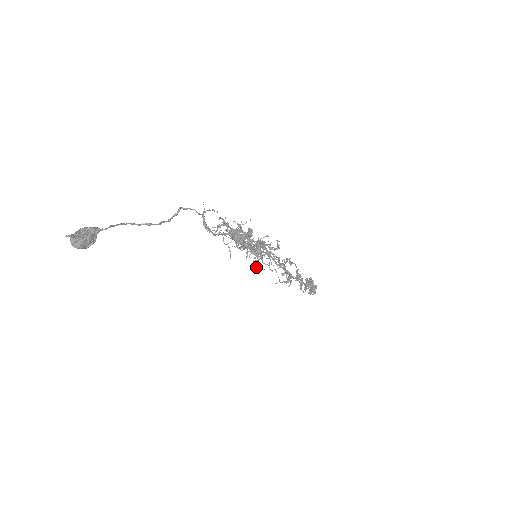
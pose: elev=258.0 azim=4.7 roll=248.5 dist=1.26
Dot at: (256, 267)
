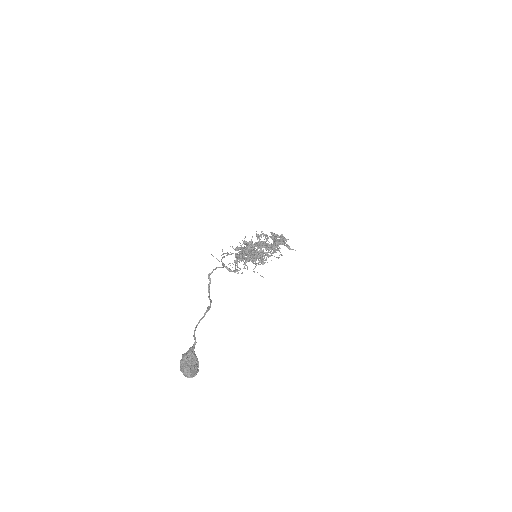
Dot at: occluded
